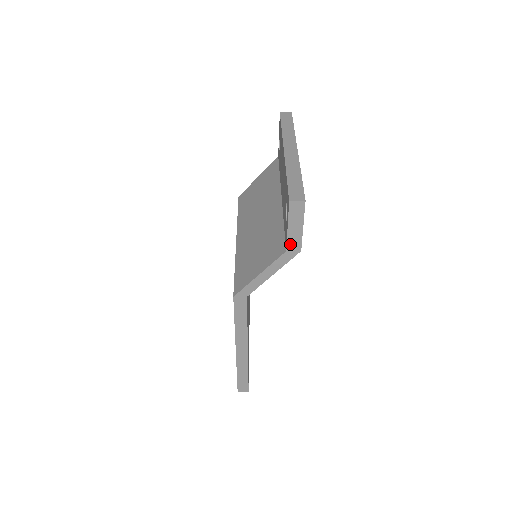
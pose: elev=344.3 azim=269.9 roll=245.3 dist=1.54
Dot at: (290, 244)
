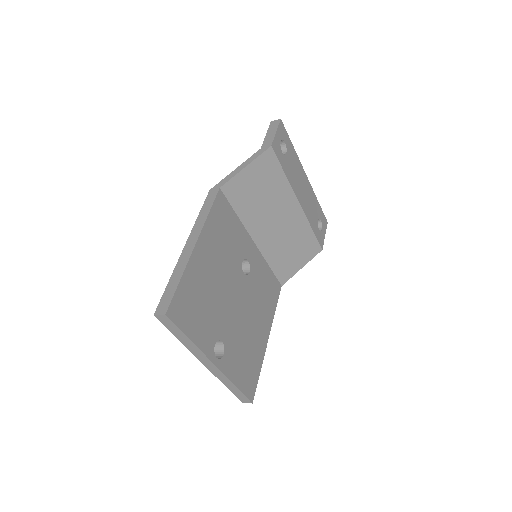
Dot at: (265, 144)
